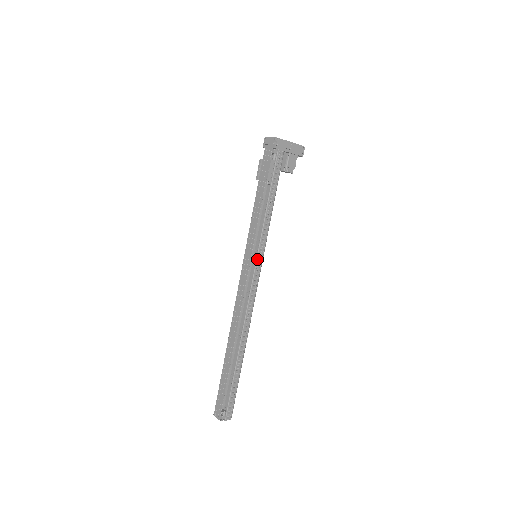
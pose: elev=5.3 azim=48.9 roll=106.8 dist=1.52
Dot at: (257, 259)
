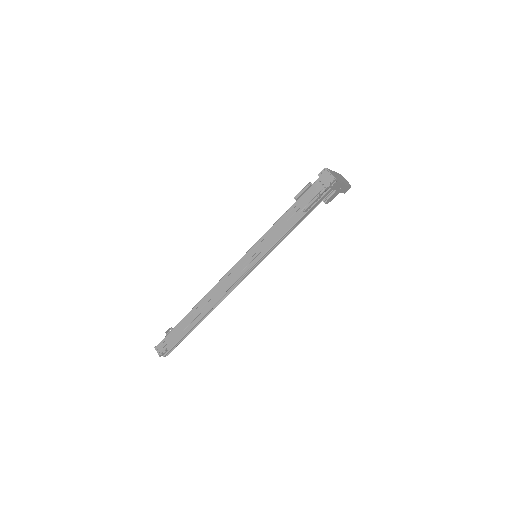
Dot at: (257, 263)
